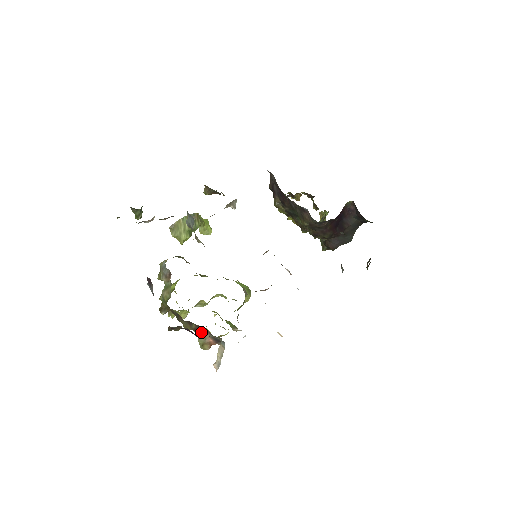
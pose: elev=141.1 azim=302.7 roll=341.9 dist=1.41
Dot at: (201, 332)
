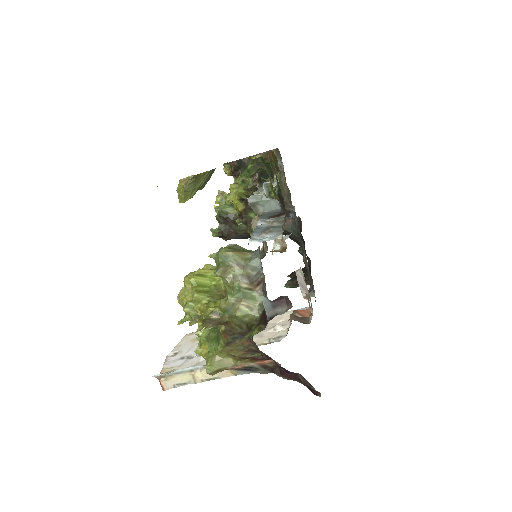
Dot at: (244, 359)
